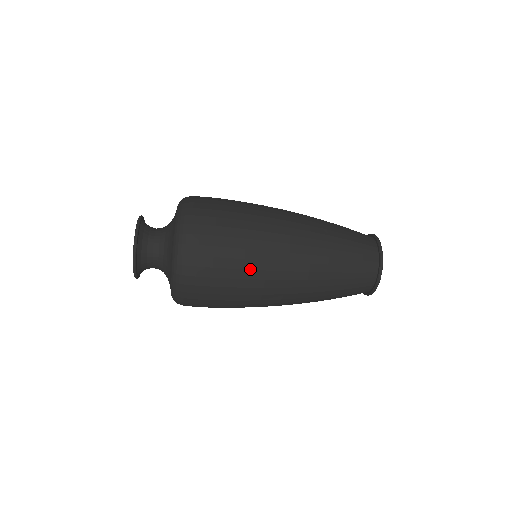
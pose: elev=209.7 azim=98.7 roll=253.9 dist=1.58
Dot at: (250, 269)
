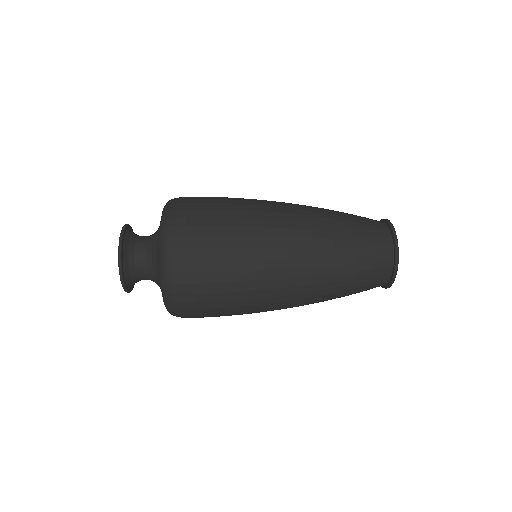
Dot at: (246, 281)
